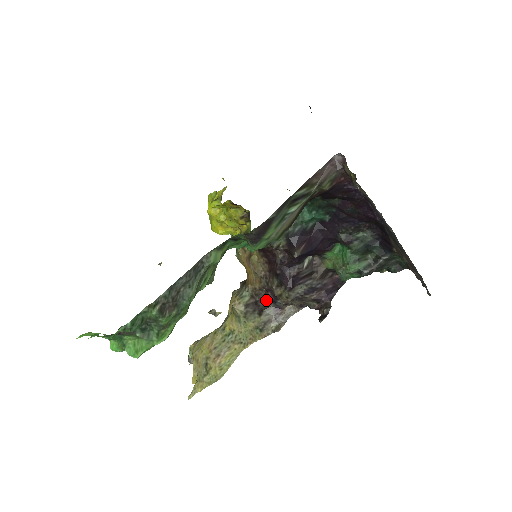
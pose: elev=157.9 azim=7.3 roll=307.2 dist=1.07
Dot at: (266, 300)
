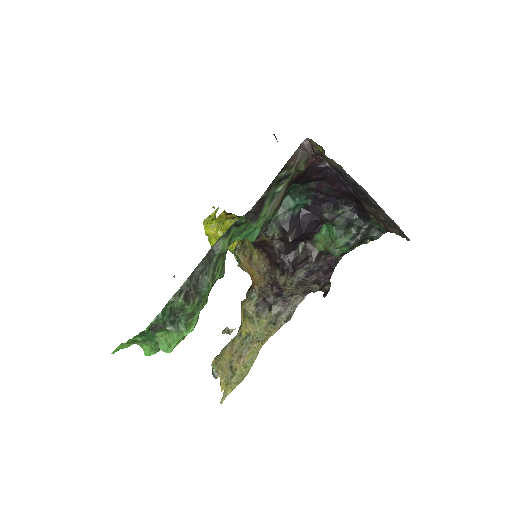
Dot at: (273, 295)
